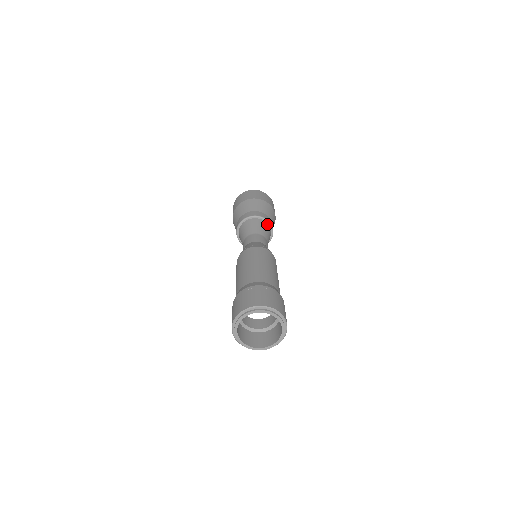
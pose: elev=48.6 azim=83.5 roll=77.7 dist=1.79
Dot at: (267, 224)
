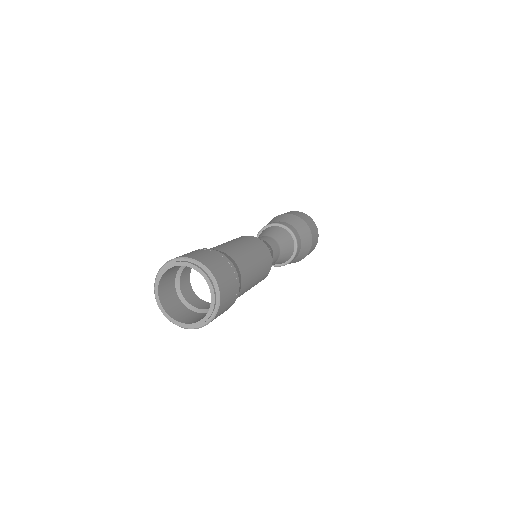
Dot at: (286, 231)
